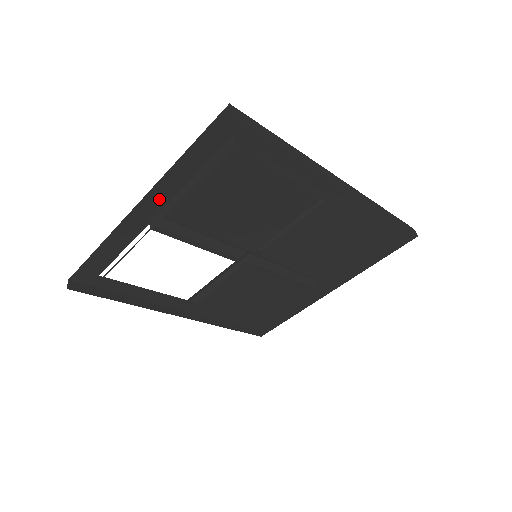
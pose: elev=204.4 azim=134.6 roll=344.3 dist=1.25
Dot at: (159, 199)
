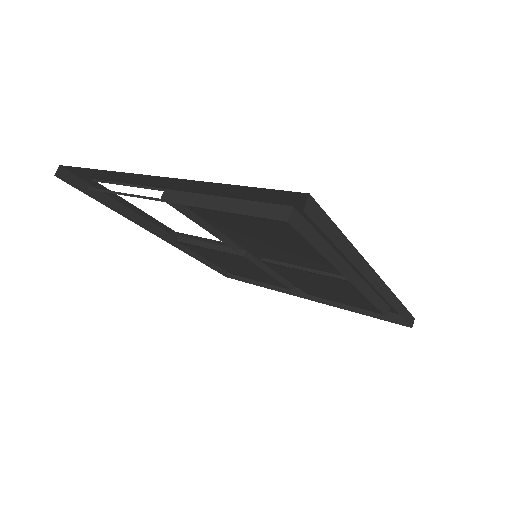
Dot at: (185, 186)
